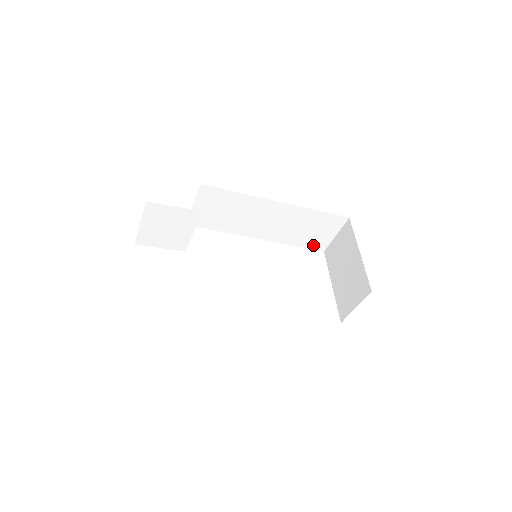
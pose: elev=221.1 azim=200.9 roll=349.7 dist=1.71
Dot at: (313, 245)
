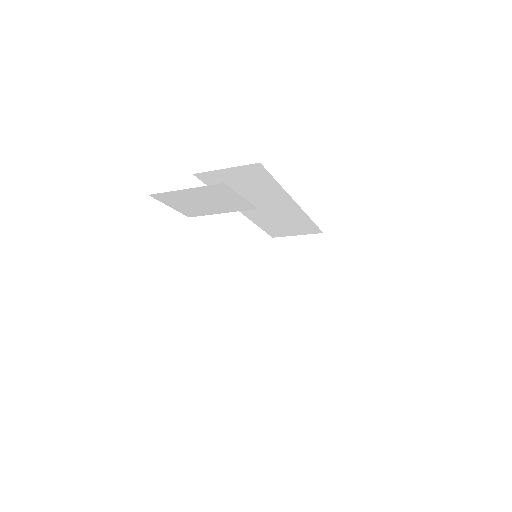
Dot at: (272, 232)
